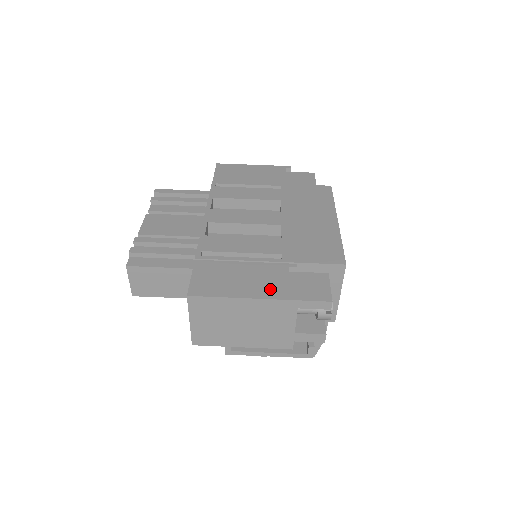
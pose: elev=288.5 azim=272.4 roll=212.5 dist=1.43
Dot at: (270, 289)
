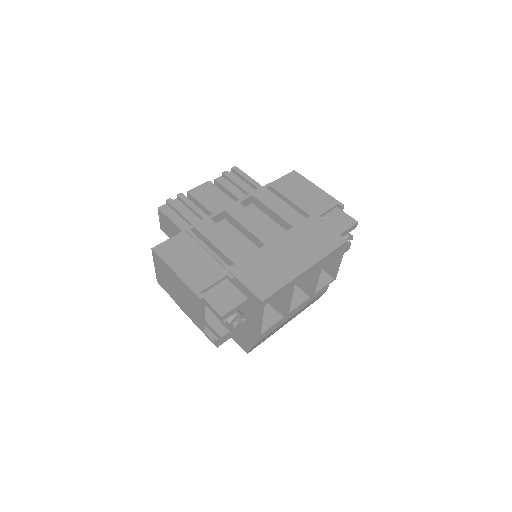
Dot at: (196, 279)
